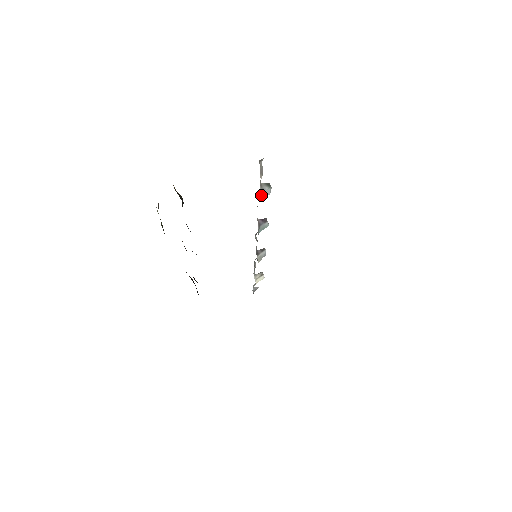
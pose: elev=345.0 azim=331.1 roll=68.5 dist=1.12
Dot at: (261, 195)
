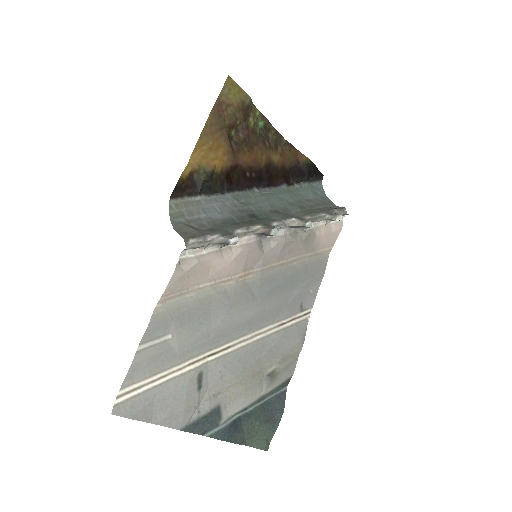
Dot at: (221, 247)
